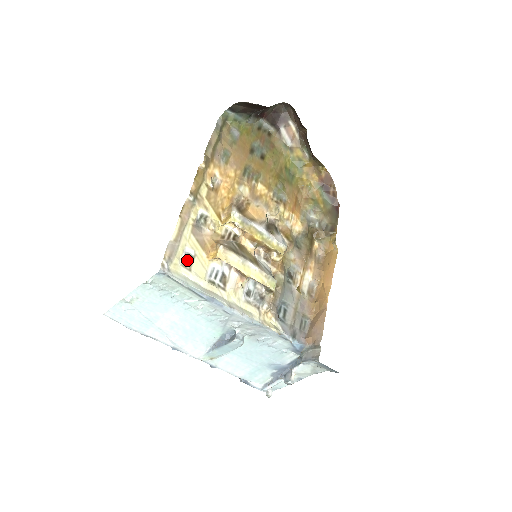
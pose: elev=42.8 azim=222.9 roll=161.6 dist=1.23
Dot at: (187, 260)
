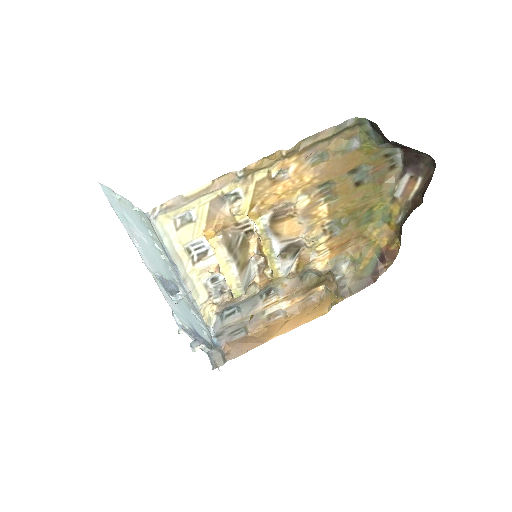
Dot at: (184, 219)
